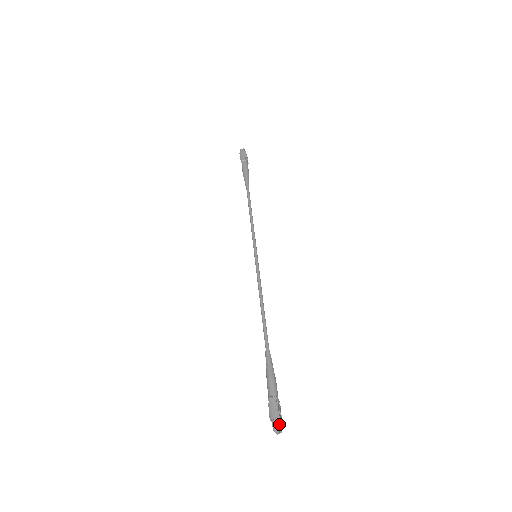
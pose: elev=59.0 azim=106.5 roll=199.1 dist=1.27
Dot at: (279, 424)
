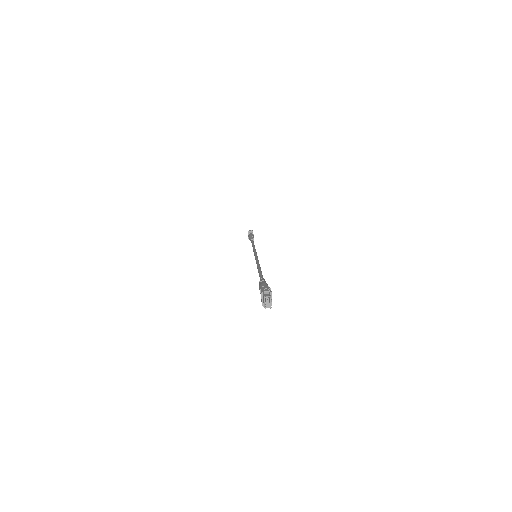
Dot at: (270, 297)
